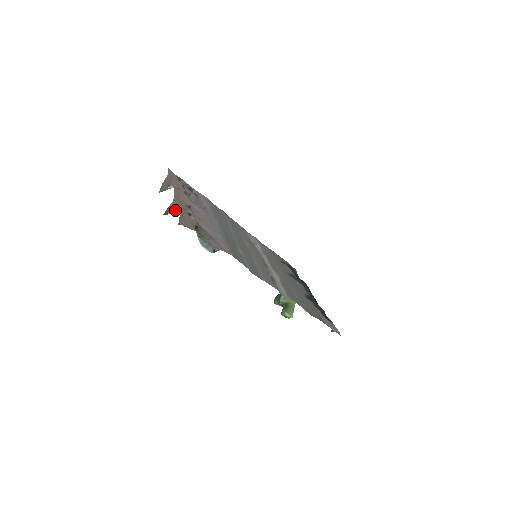
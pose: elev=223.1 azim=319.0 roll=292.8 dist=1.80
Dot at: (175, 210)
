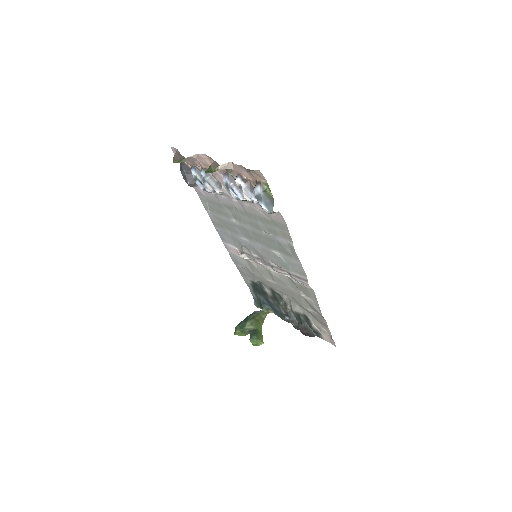
Dot at: (222, 168)
